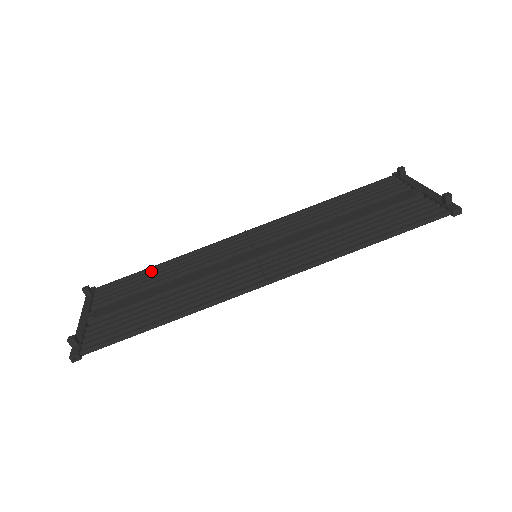
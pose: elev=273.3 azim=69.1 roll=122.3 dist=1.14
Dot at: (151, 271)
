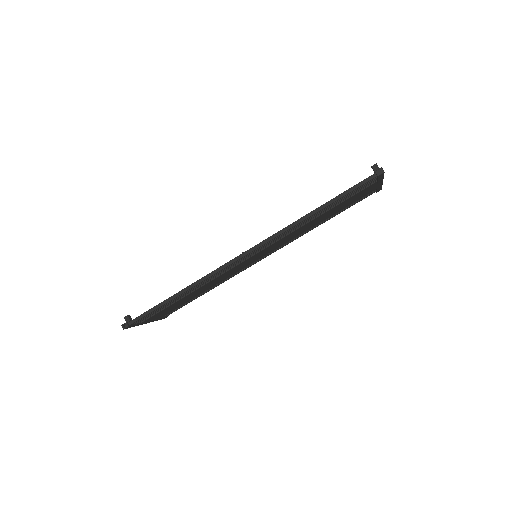
Dot at: occluded
